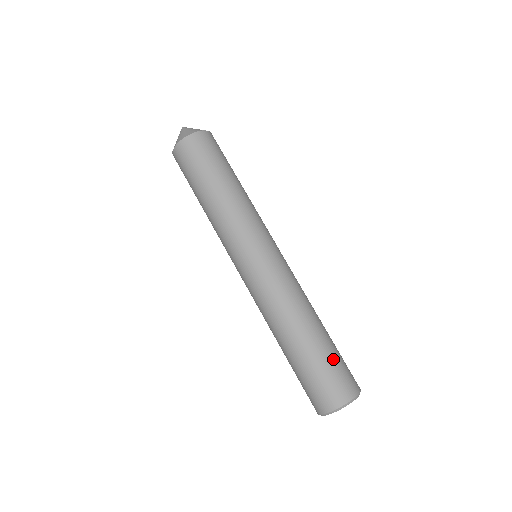
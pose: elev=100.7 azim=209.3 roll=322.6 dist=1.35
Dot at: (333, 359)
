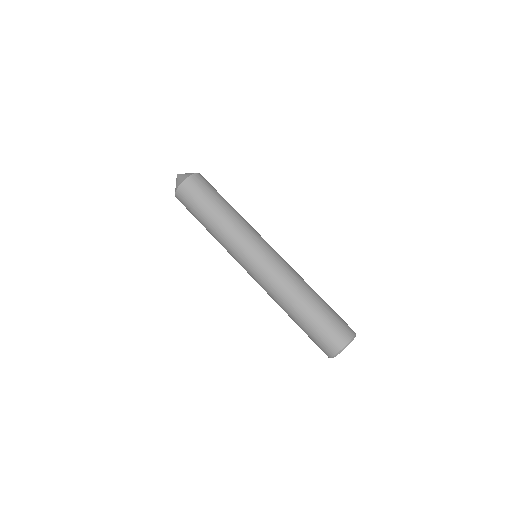
Dot at: (332, 314)
